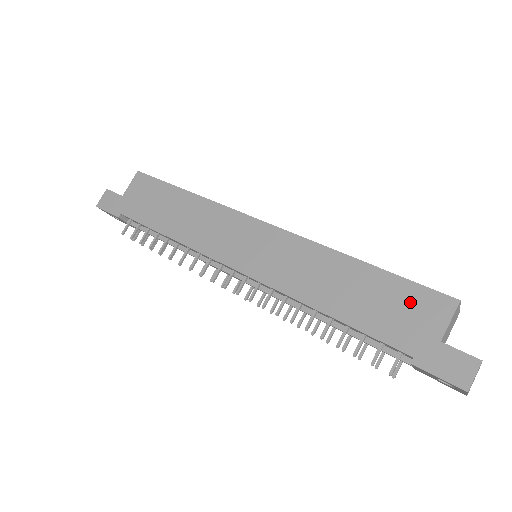
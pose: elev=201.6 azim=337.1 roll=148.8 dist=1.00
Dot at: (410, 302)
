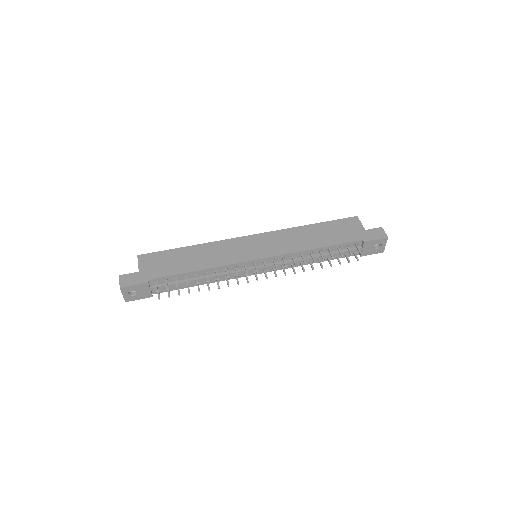
Dot at: (343, 226)
